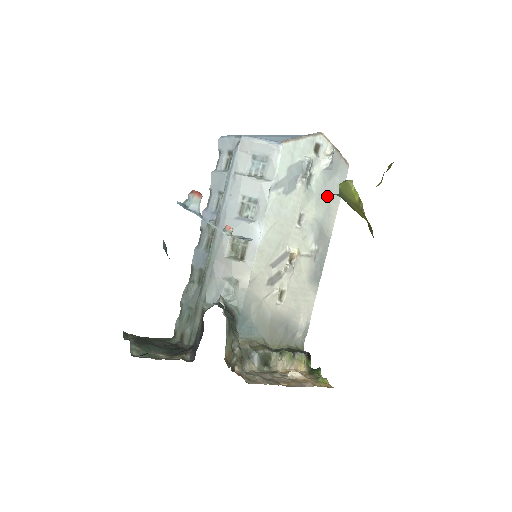
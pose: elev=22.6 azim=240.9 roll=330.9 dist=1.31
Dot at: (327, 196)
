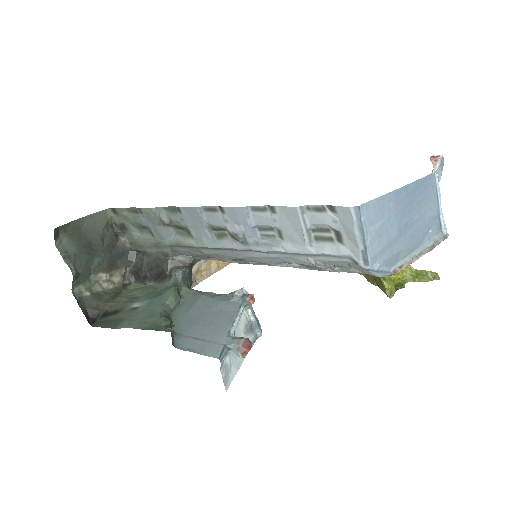
Dot at: occluded
